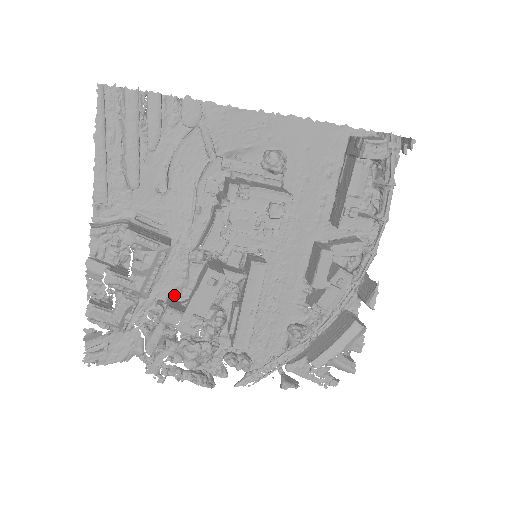
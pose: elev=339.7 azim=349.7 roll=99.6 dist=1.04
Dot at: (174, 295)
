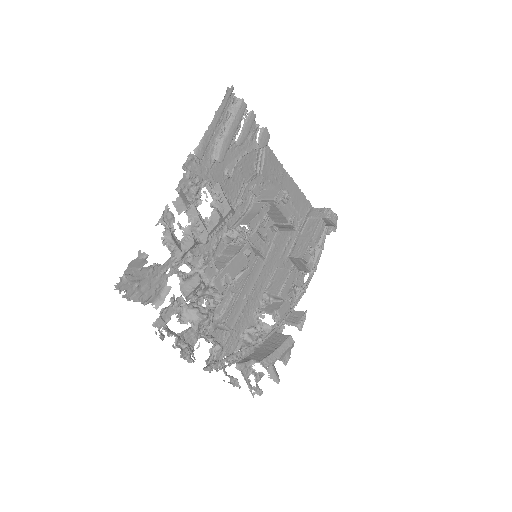
Dot at: occluded
